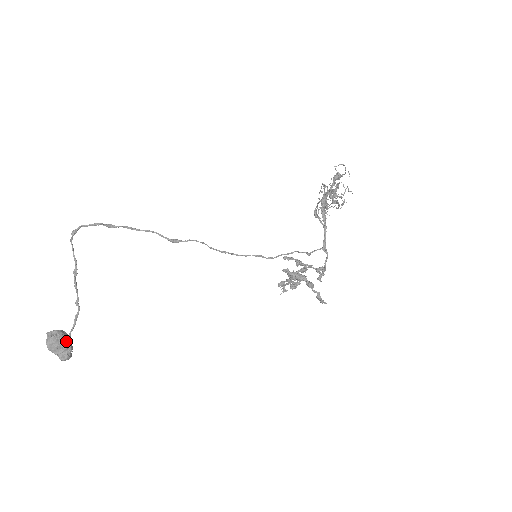
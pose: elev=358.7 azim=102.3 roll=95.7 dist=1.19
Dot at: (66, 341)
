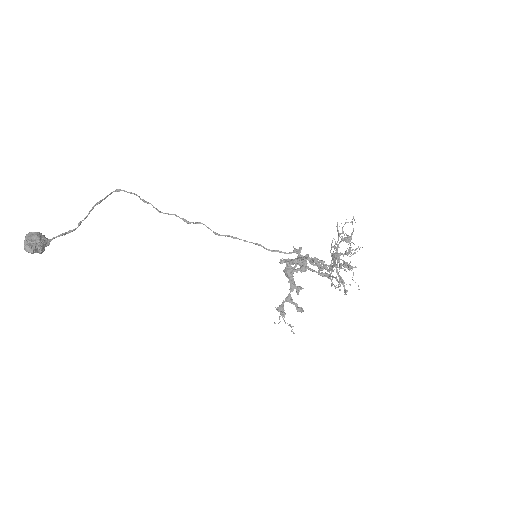
Dot at: (45, 239)
